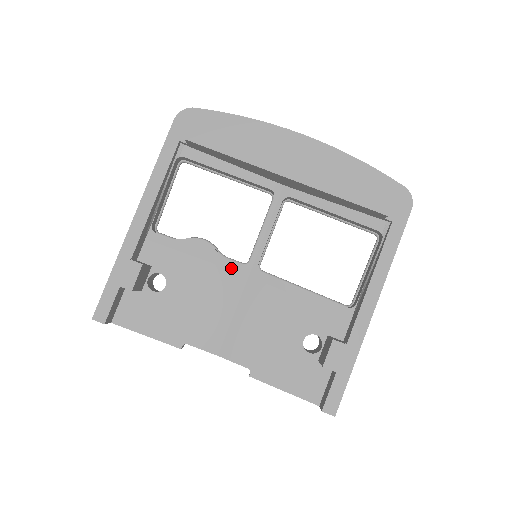
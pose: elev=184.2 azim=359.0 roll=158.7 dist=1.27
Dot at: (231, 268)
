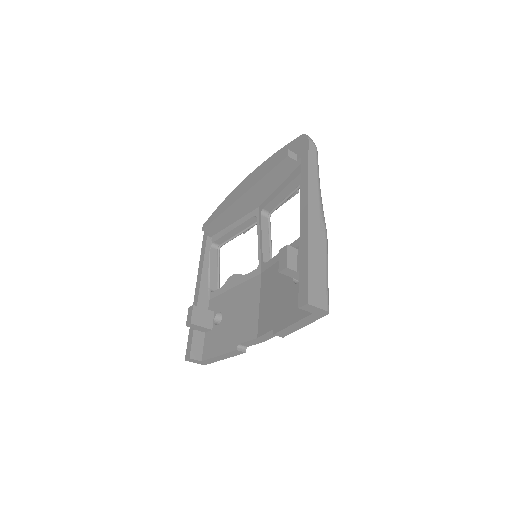
Dot at: (251, 277)
